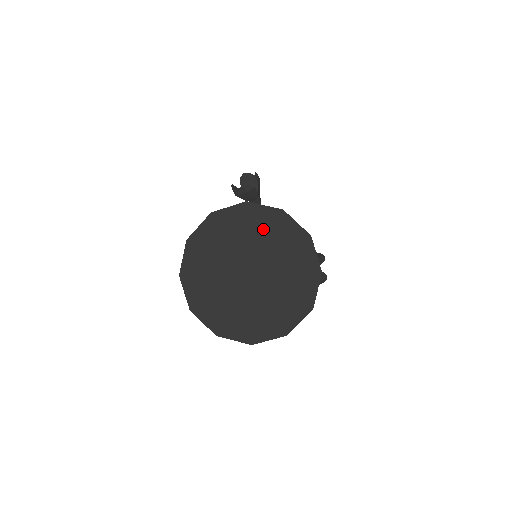
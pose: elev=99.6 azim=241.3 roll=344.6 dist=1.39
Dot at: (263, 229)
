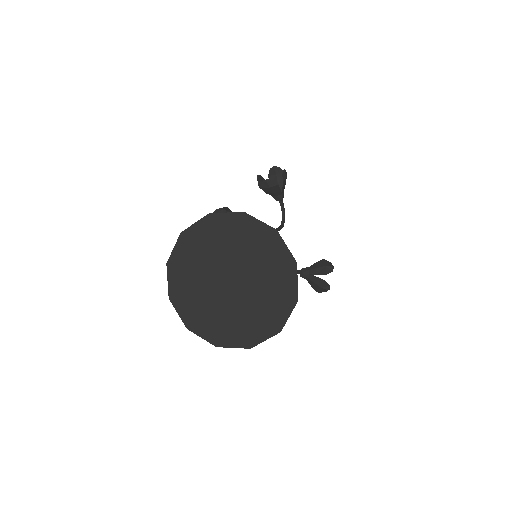
Dot at: (253, 243)
